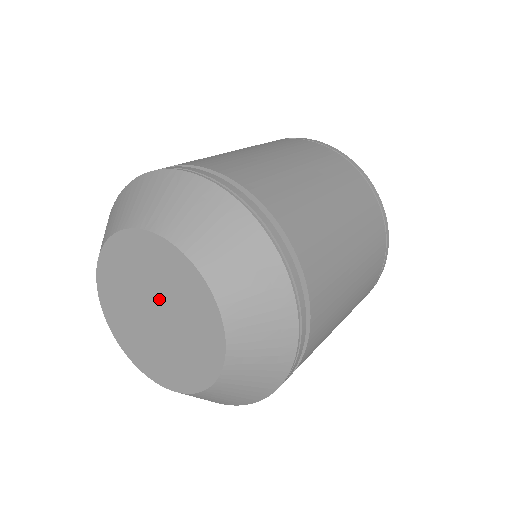
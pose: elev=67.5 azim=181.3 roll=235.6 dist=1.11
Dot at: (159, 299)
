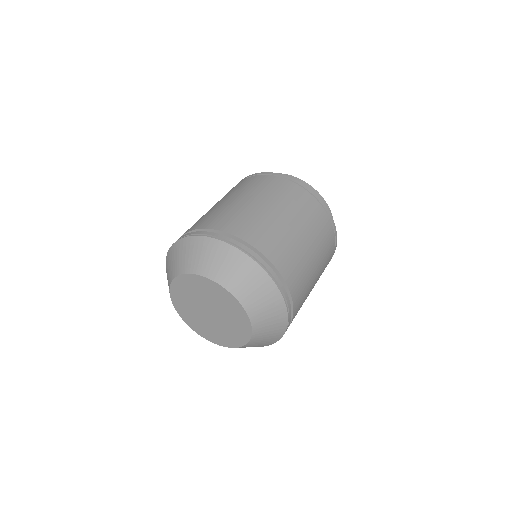
Dot at: (200, 305)
